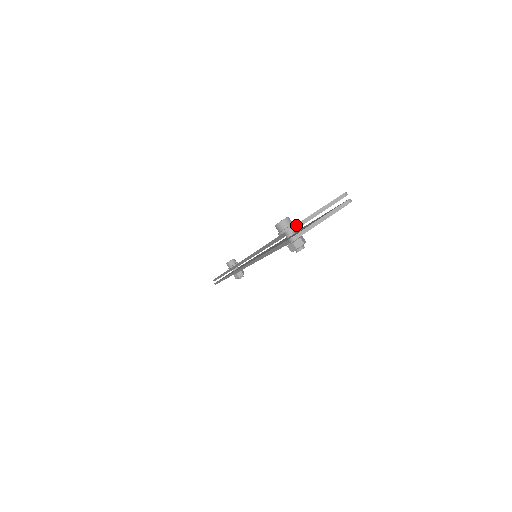
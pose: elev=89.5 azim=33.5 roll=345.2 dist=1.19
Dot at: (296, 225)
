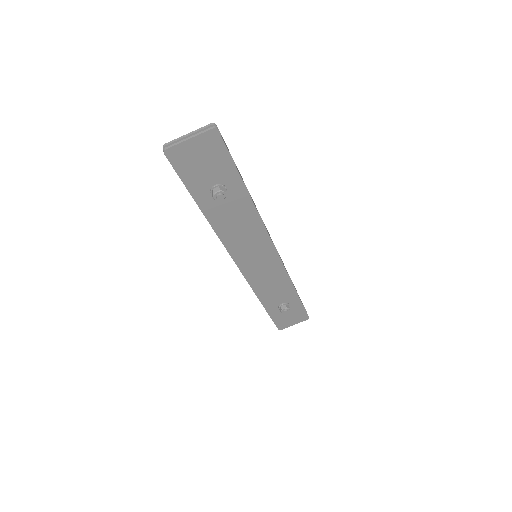
Dot at: (169, 142)
